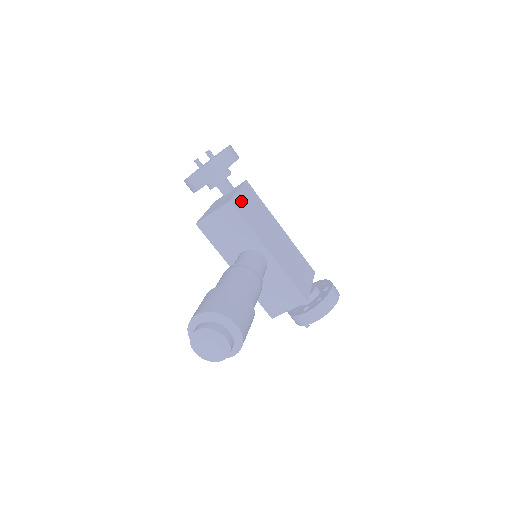
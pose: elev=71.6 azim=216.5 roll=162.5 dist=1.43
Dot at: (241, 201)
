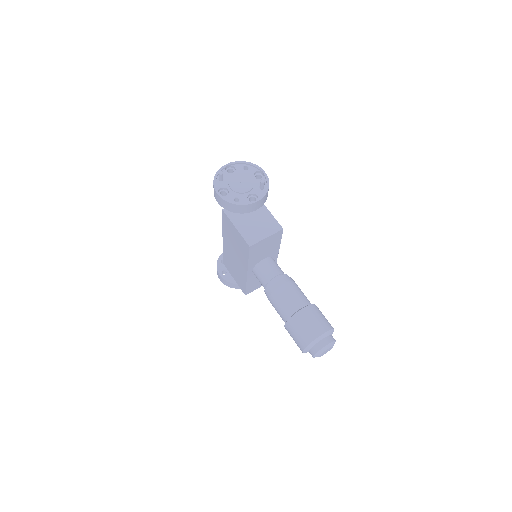
Dot at: occluded
